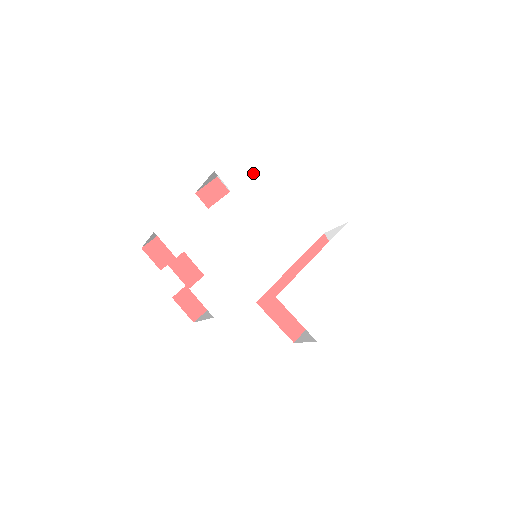
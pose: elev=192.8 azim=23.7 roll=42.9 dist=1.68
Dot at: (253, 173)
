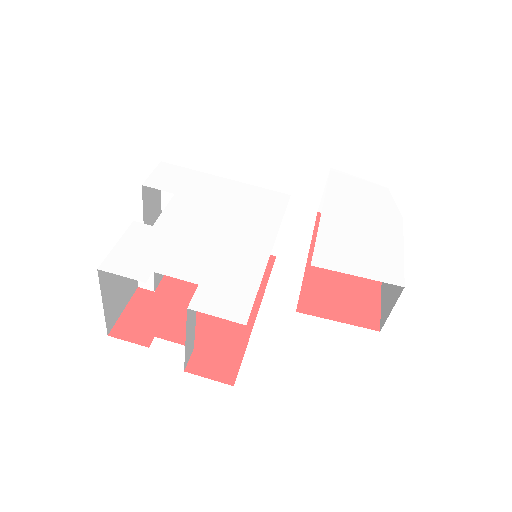
Dot at: (190, 170)
